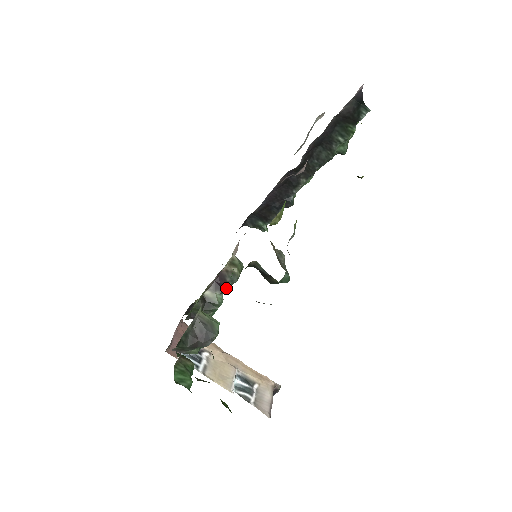
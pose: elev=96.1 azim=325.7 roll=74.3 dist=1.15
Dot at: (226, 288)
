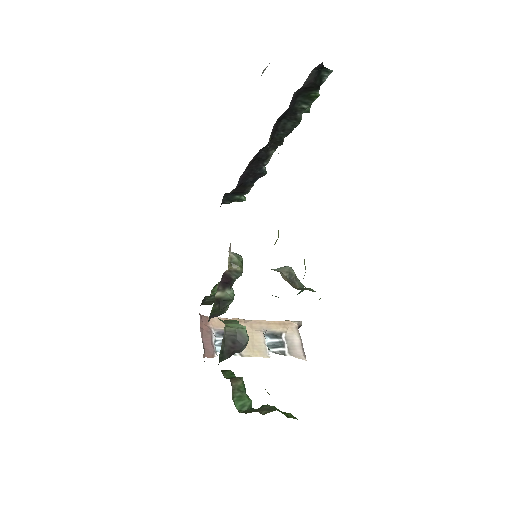
Dot at: (233, 282)
